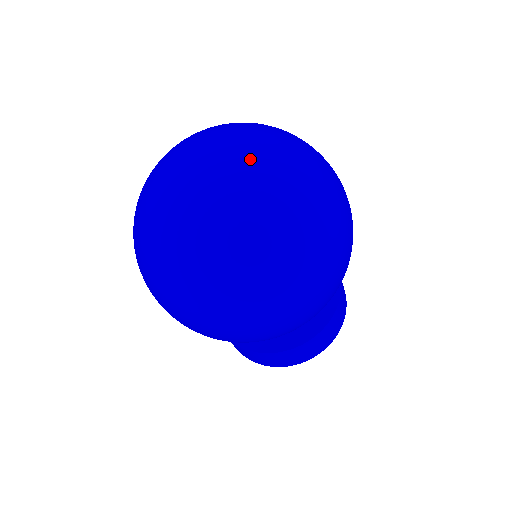
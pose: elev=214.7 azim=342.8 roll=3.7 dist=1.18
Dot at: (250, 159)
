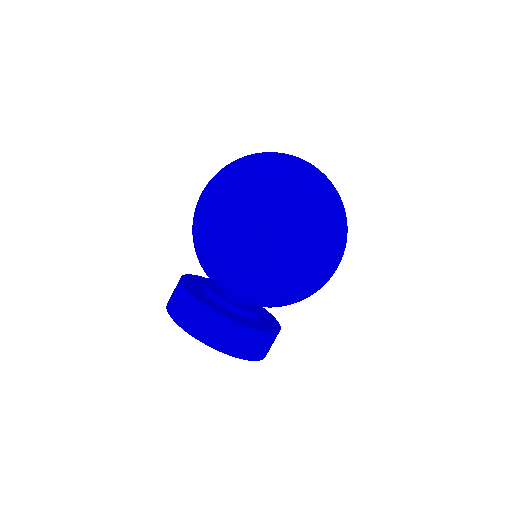
Dot at: occluded
